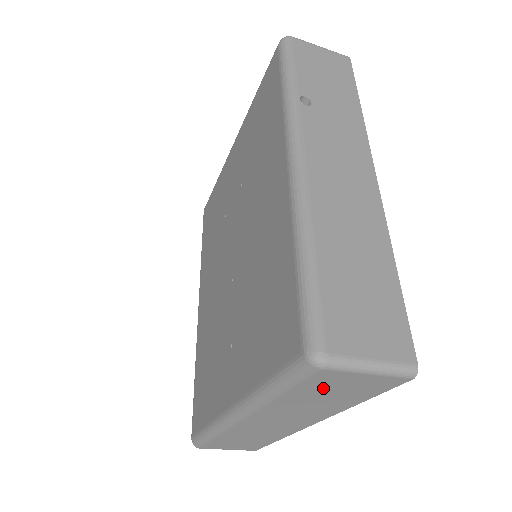
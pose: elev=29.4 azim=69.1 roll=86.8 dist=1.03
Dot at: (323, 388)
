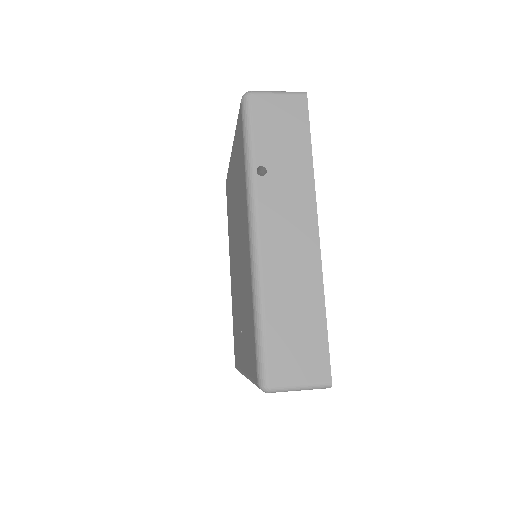
Dot at: occluded
